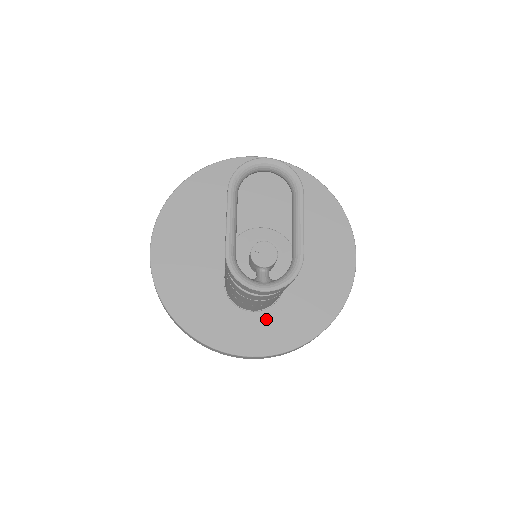
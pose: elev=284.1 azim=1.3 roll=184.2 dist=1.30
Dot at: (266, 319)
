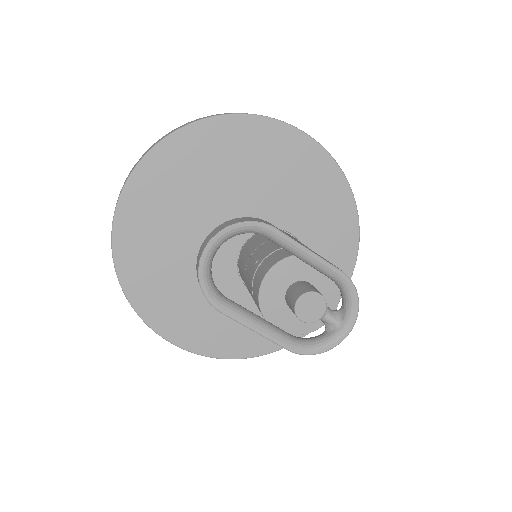
Dot at: occluded
